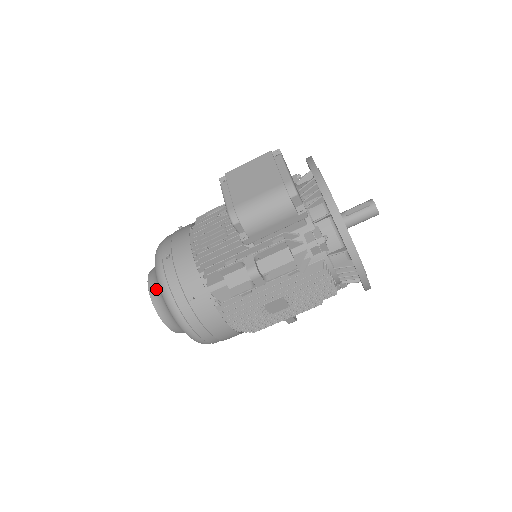
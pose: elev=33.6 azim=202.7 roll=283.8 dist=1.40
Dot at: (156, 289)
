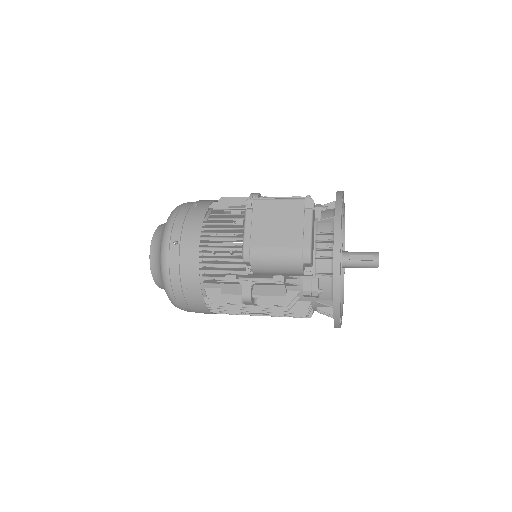
Dot at: (157, 259)
